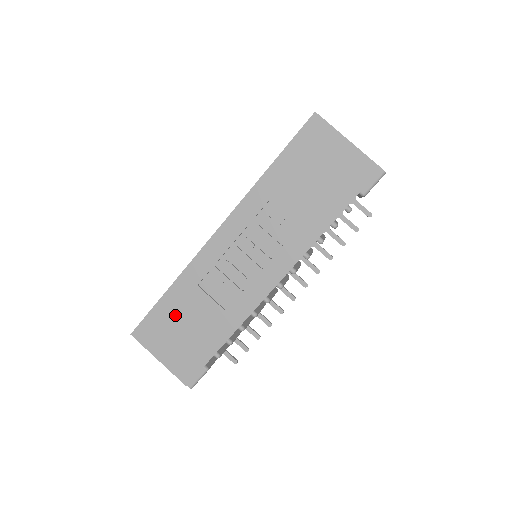
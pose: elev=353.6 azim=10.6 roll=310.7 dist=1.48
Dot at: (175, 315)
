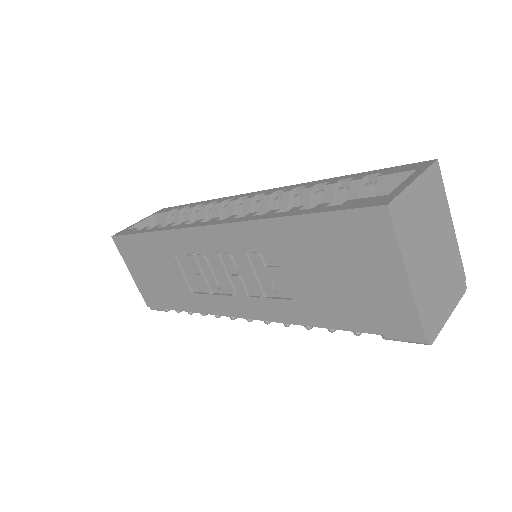
Dot at: (149, 256)
